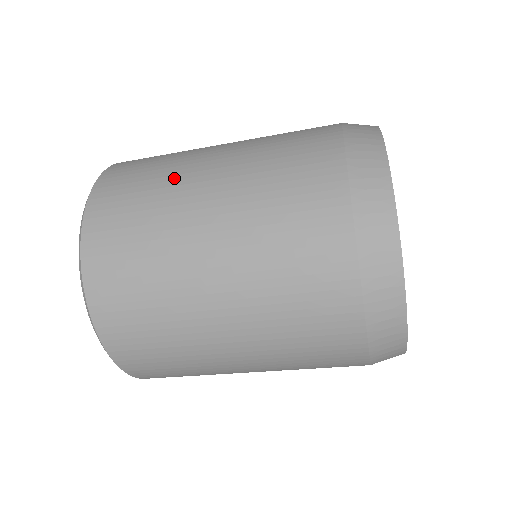
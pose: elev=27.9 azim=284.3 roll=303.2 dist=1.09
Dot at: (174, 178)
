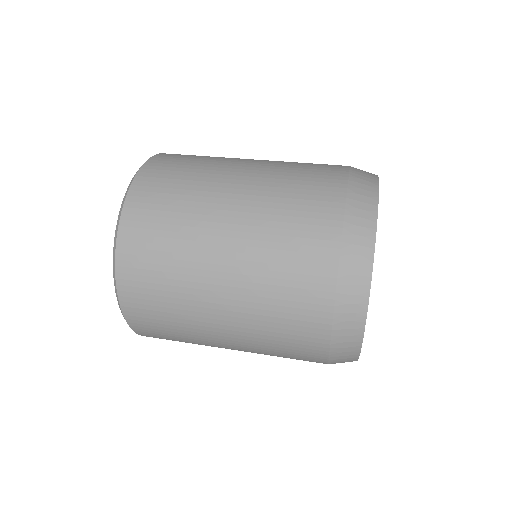
Dot at: occluded
